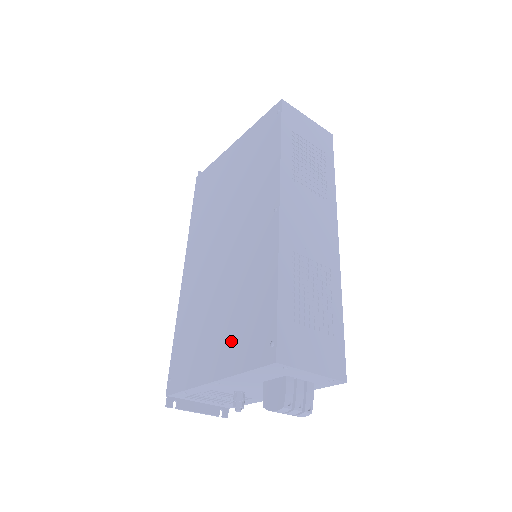
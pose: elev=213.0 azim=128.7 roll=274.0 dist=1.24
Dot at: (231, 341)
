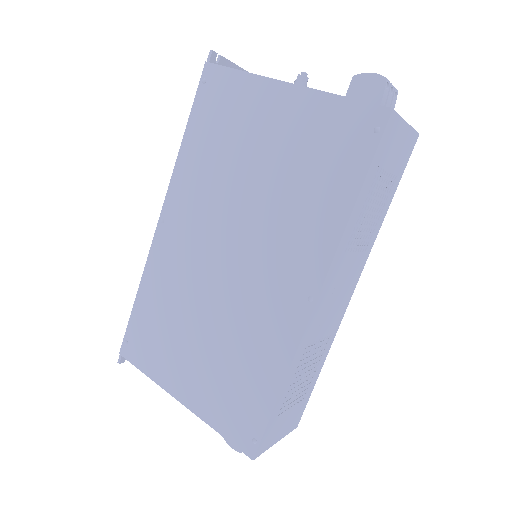
Dot at: (209, 387)
